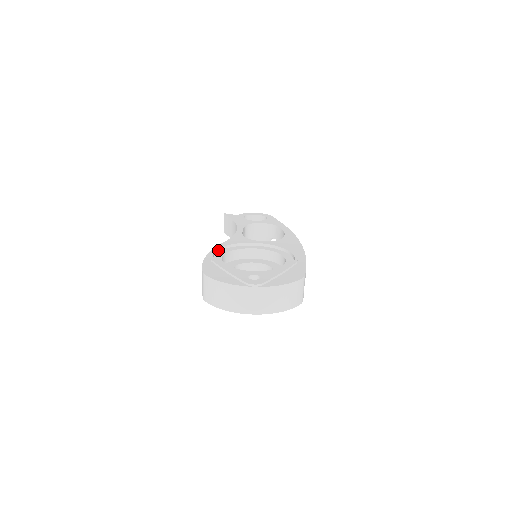
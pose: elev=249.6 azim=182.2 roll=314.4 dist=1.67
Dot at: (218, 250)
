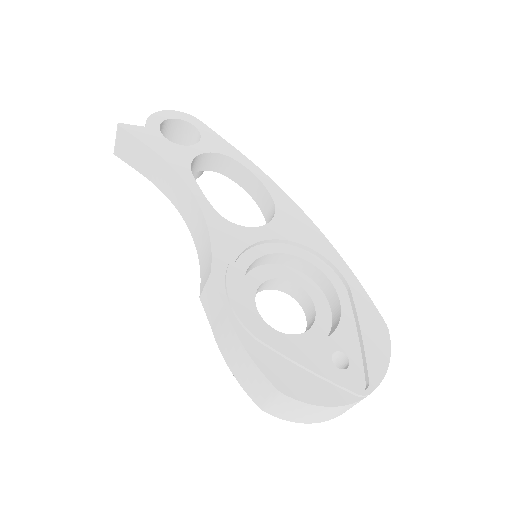
Dot at: (230, 289)
